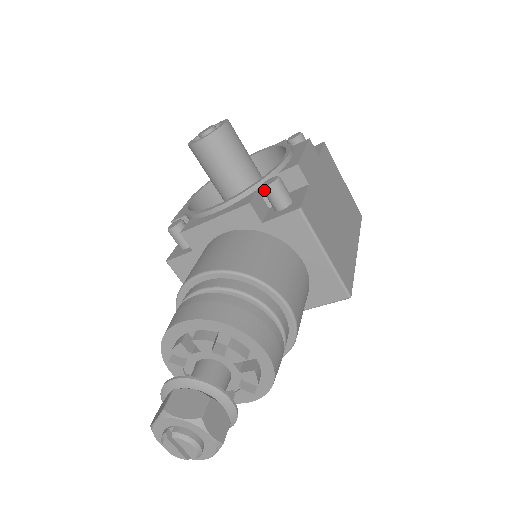
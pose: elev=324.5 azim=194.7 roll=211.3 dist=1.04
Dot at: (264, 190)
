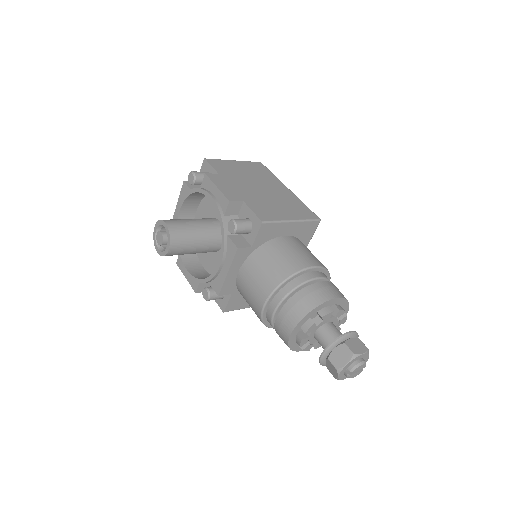
Dot at: occluded
